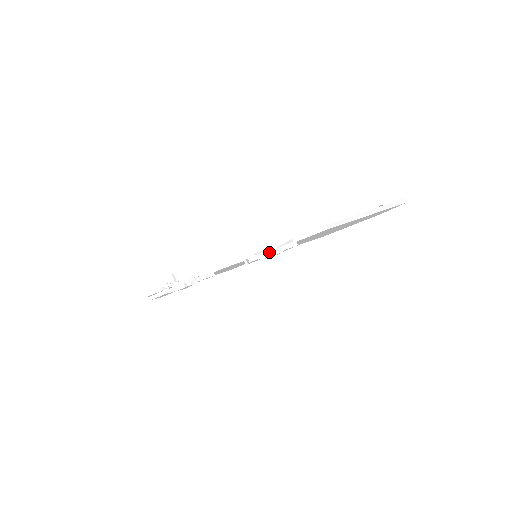
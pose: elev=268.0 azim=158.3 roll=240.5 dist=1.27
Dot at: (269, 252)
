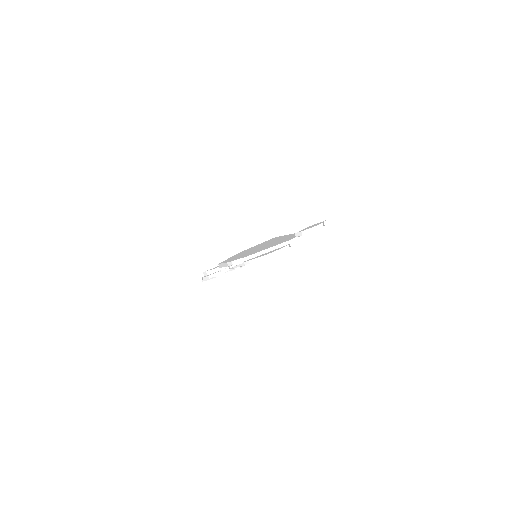
Dot at: (215, 269)
